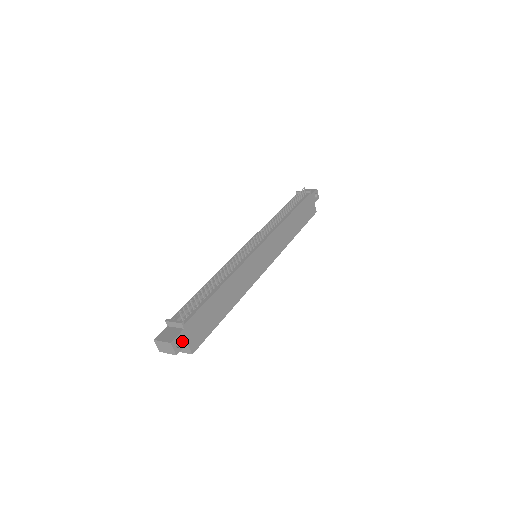
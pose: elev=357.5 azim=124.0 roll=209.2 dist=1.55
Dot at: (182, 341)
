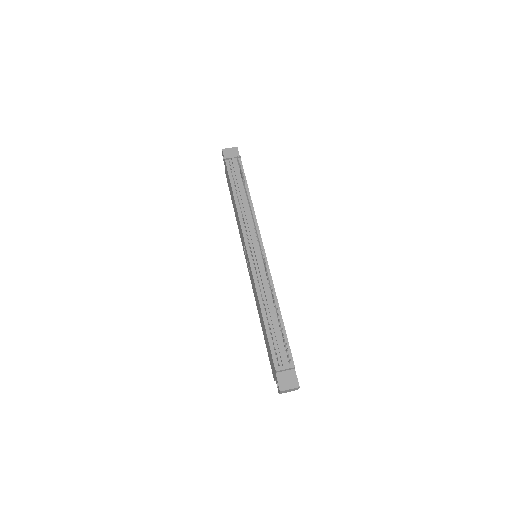
Dot at: occluded
